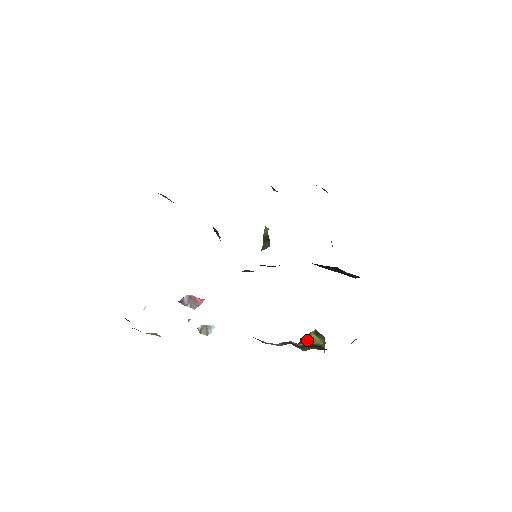
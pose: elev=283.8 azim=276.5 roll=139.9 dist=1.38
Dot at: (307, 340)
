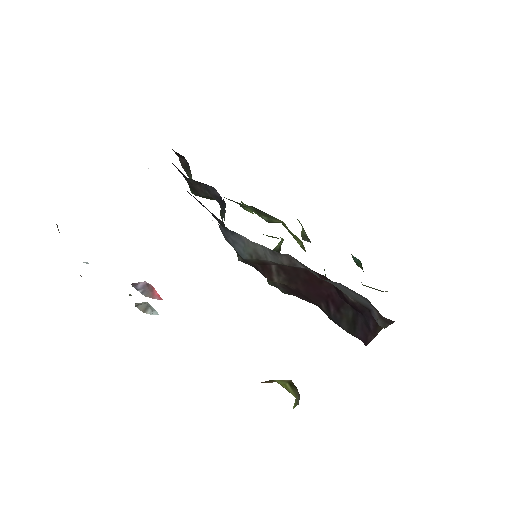
Dot at: (275, 381)
